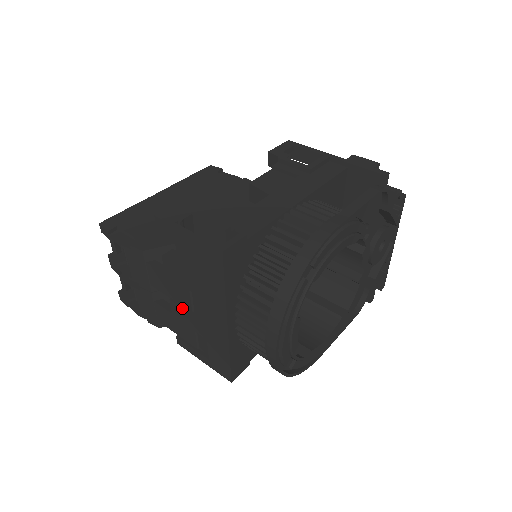
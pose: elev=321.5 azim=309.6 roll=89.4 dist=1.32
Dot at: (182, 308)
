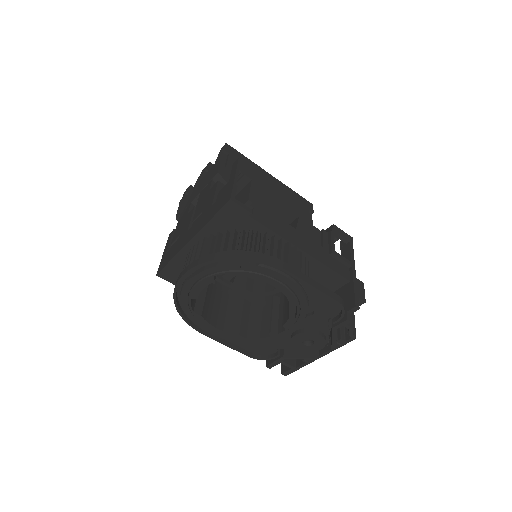
Dot at: (192, 215)
